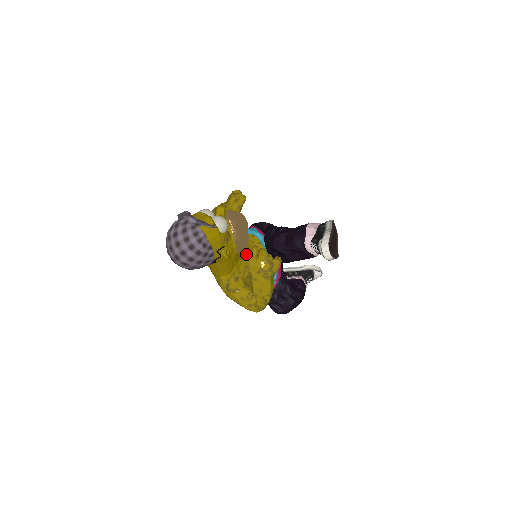
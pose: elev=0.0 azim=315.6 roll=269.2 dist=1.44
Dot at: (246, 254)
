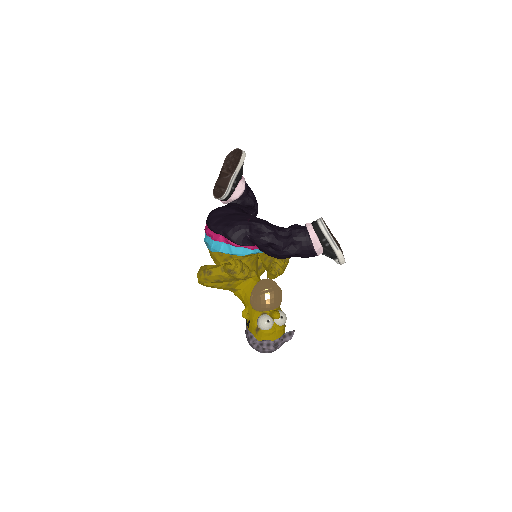
Dot at: (256, 268)
